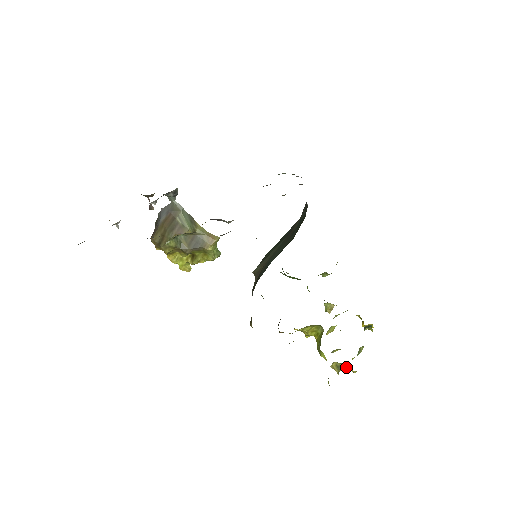
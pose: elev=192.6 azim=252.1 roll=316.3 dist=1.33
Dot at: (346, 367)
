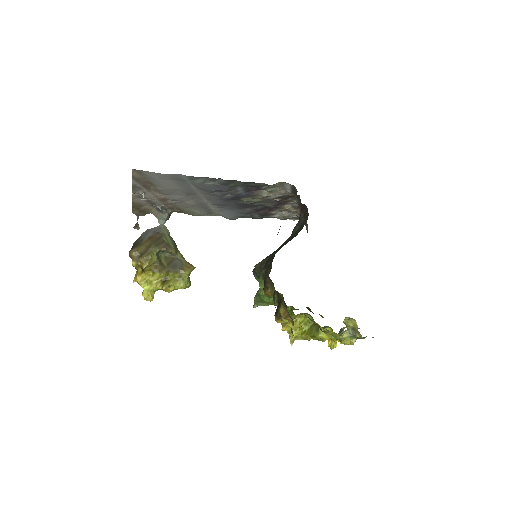
Dot at: (350, 332)
